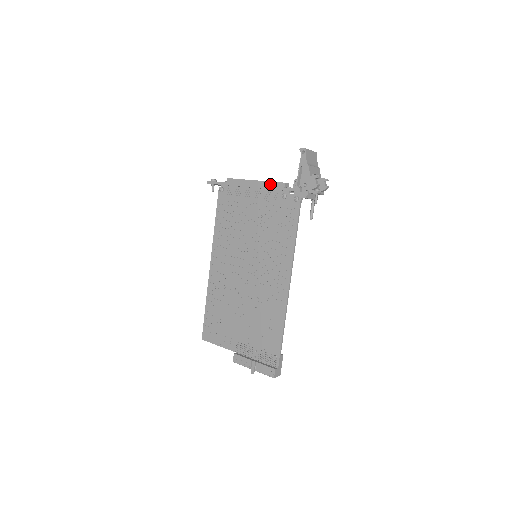
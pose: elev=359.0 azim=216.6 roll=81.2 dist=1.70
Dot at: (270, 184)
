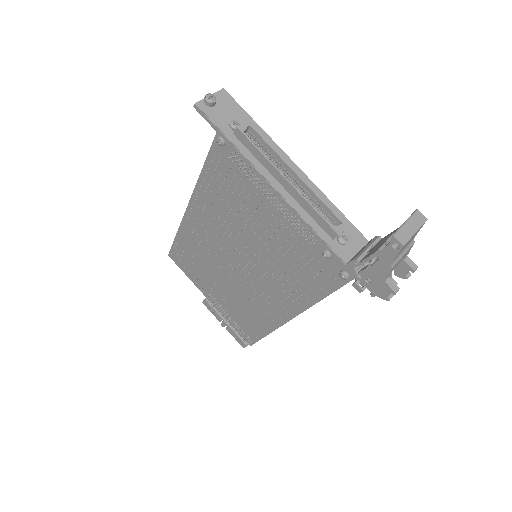
Dot at: (312, 212)
